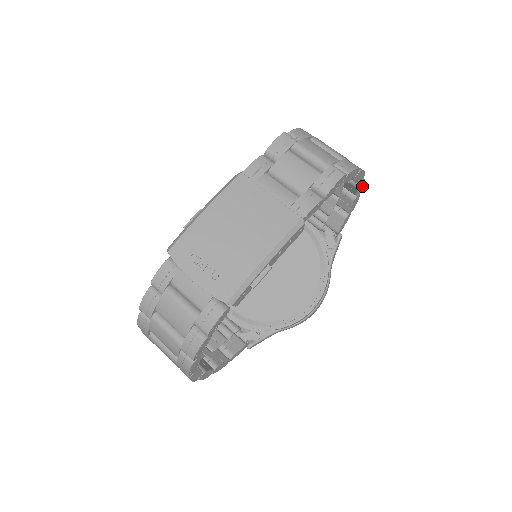
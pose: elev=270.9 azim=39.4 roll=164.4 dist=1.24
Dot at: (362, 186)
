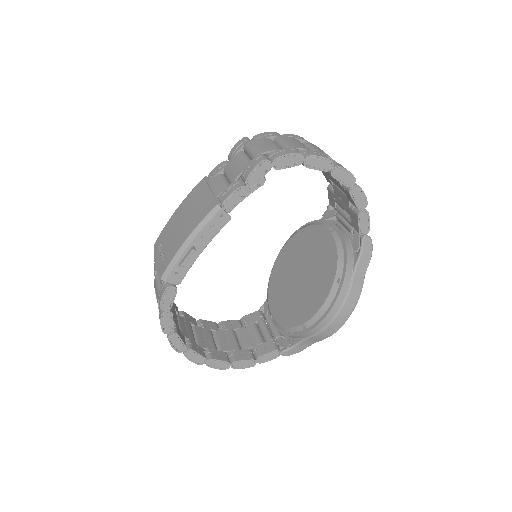
Dot at: (348, 175)
